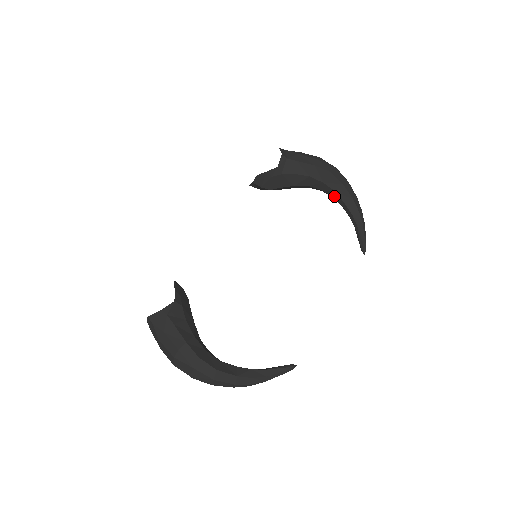
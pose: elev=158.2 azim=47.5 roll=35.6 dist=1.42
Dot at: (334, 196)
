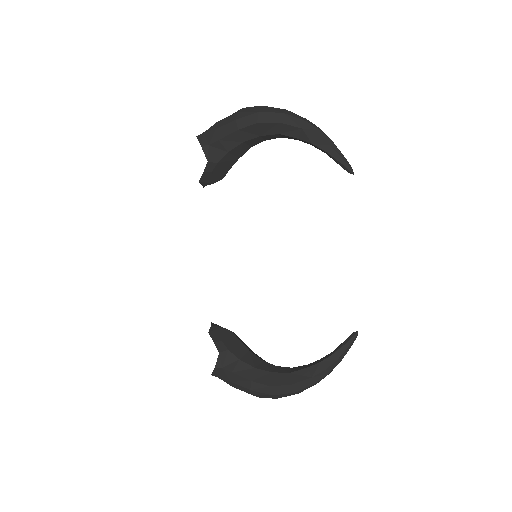
Dot at: (282, 137)
